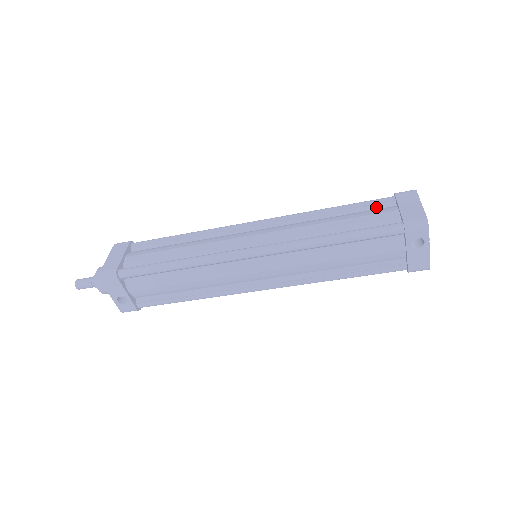
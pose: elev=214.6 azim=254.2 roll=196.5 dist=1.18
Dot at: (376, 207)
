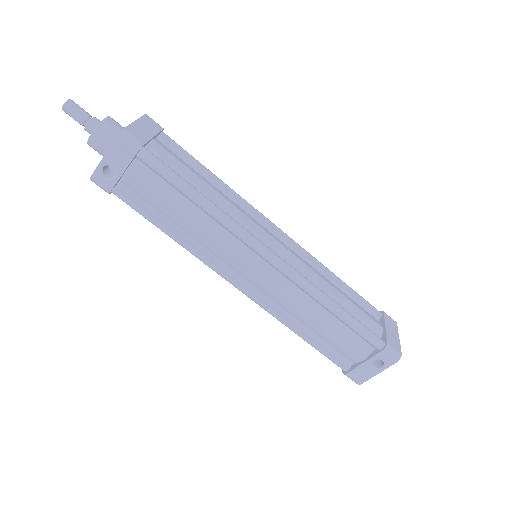
Dot at: (366, 309)
